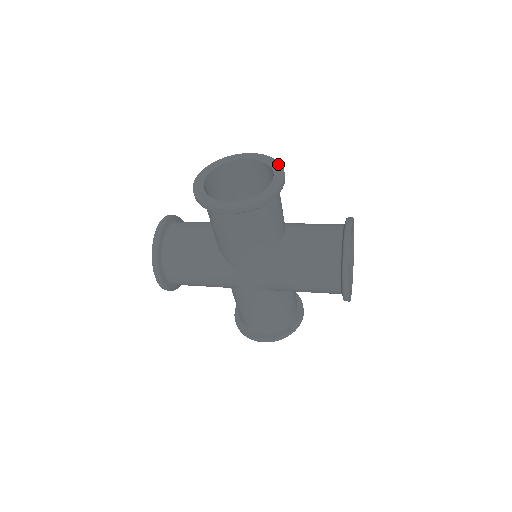
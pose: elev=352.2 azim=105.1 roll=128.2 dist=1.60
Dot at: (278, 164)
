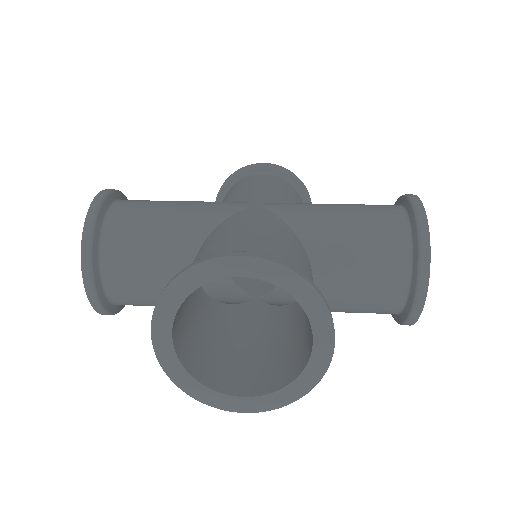
Dot at: (317, 301)
